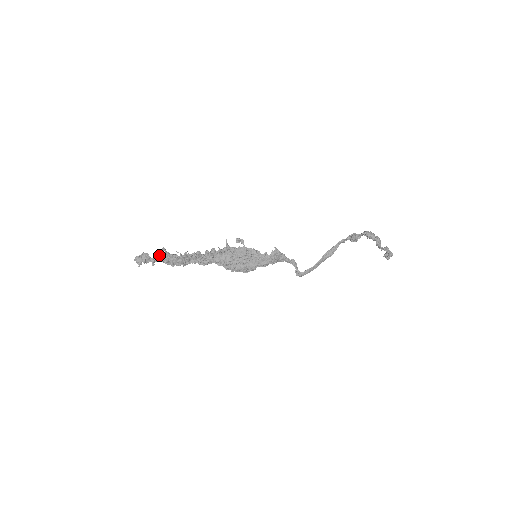
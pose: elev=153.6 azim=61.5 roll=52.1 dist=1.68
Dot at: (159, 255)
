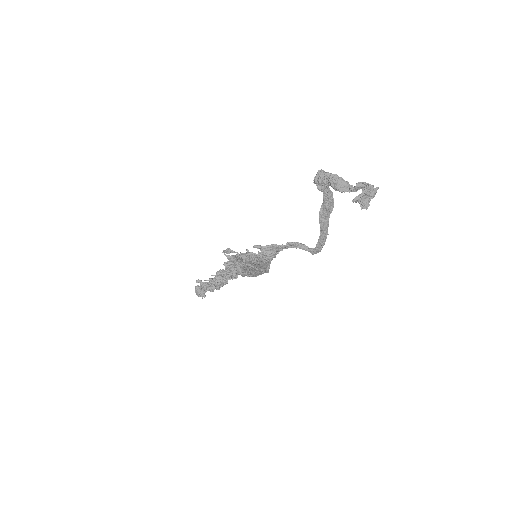
Dot at: occluded
